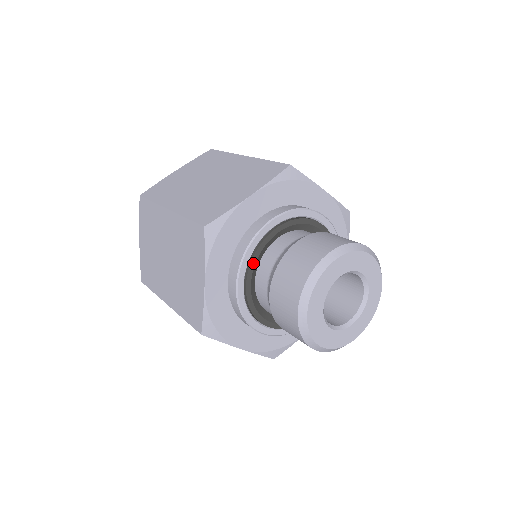
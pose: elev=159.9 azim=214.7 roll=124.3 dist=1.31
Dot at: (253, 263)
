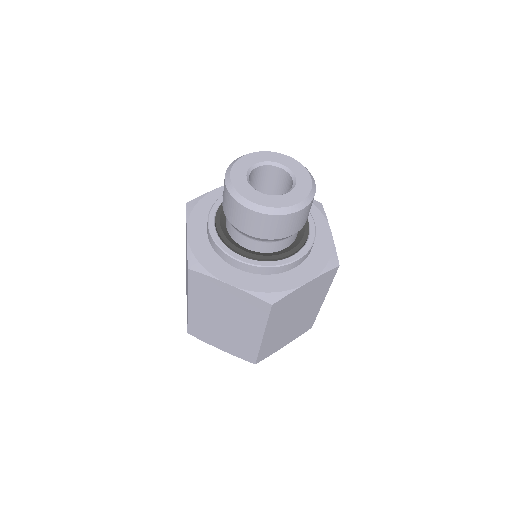
Dot at: occluded
